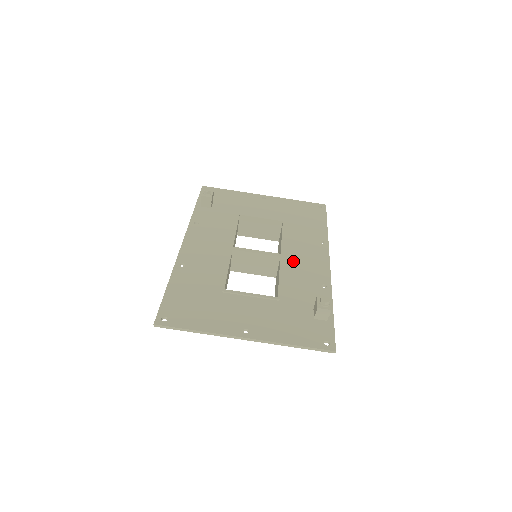
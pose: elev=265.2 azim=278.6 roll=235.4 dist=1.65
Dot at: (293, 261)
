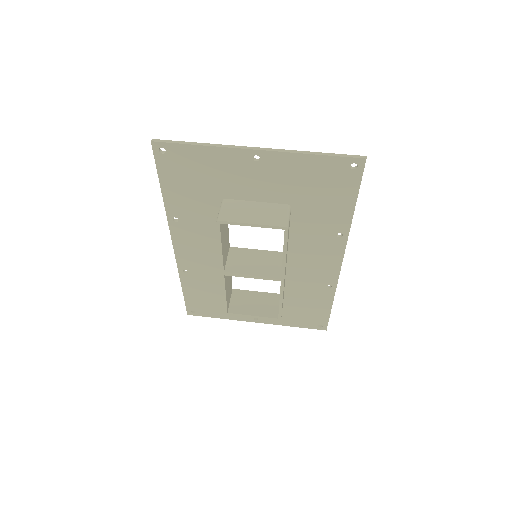
Dot at: (299, 253)
